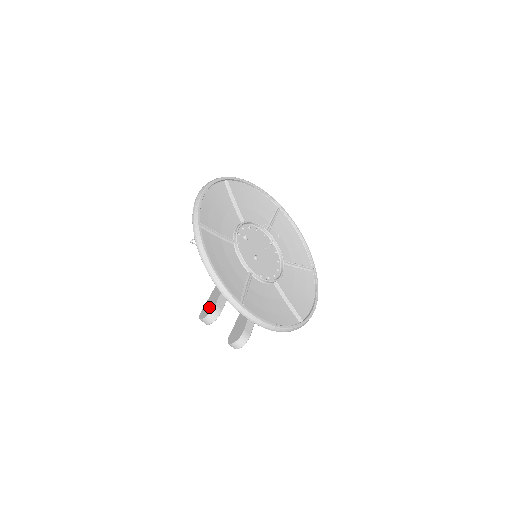
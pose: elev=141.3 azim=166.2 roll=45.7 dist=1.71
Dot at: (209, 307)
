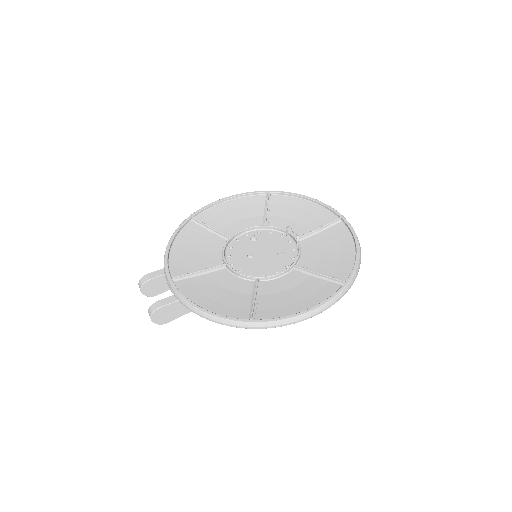
Dot at: occluded
